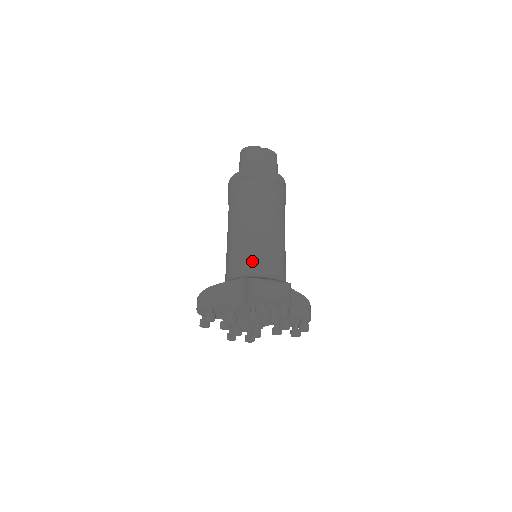
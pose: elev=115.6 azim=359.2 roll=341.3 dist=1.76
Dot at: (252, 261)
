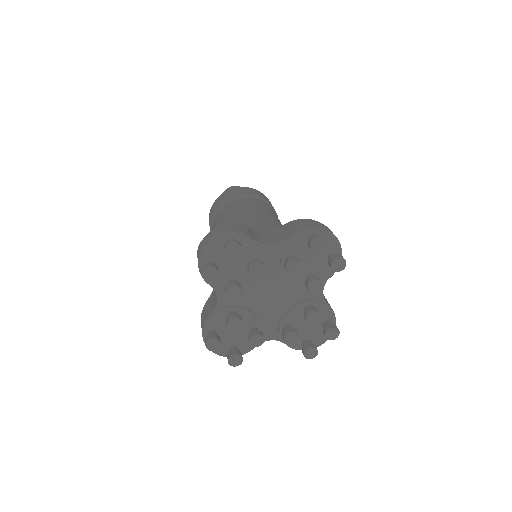
Dot at: occluded
